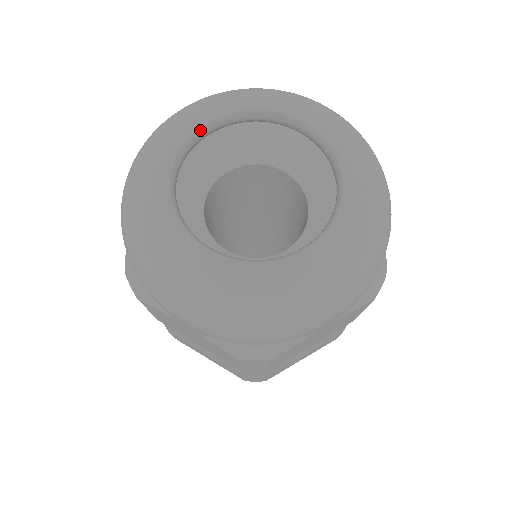
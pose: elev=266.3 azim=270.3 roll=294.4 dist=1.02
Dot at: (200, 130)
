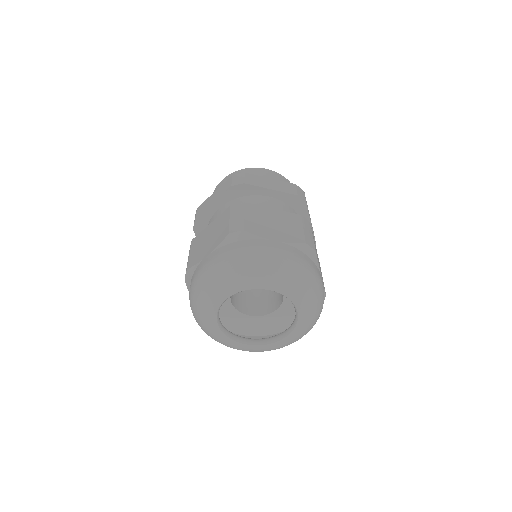
Dot at: occluded
